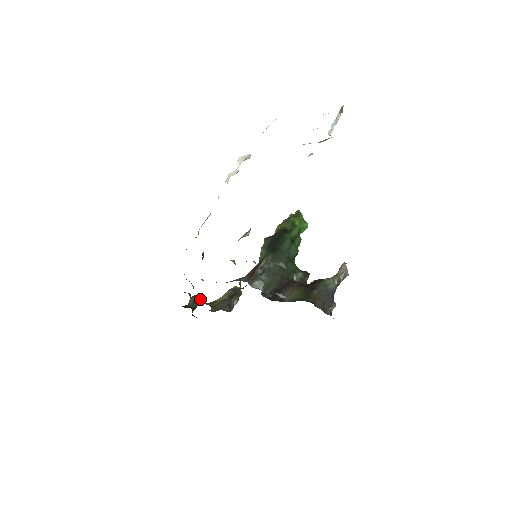
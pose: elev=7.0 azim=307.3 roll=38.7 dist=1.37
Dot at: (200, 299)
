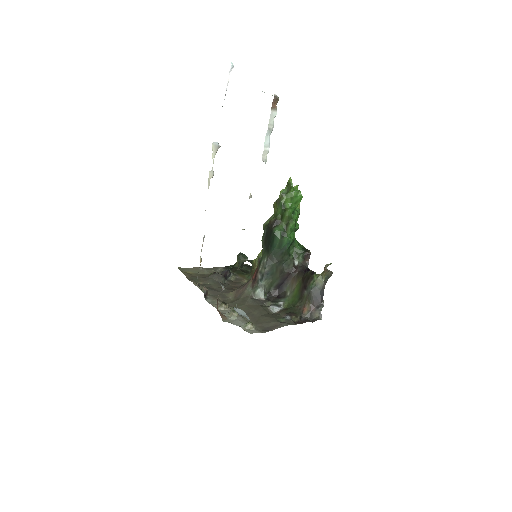
Dot at: (243, 258)
